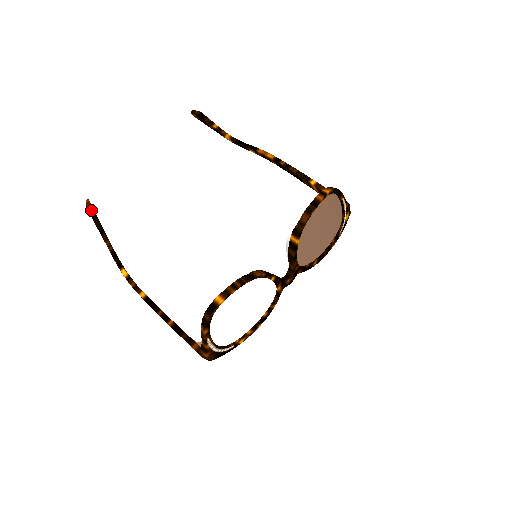
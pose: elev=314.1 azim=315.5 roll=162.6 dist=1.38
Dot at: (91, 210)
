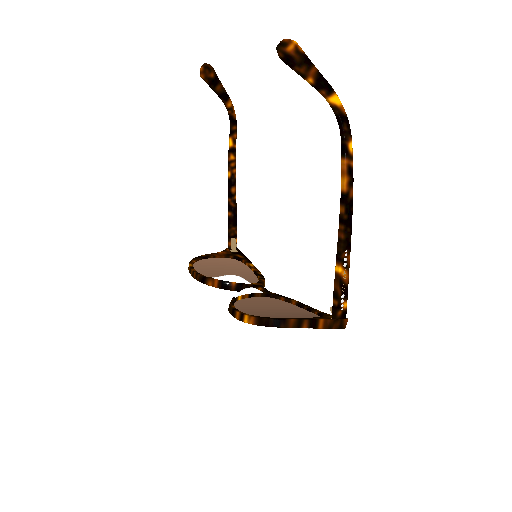
Dot at: (204, 79)
